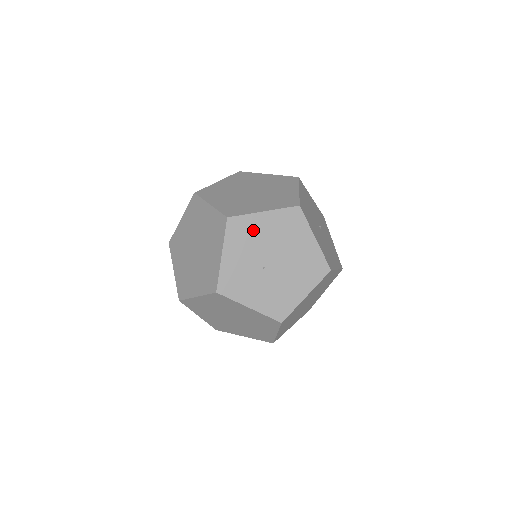
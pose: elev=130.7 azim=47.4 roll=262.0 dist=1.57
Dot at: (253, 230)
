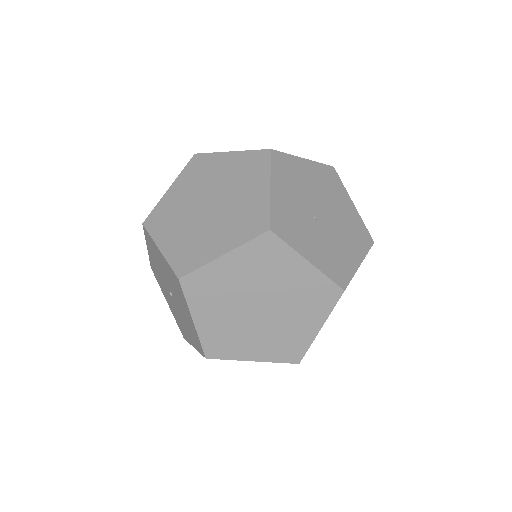
Dot at: (297, 173)
